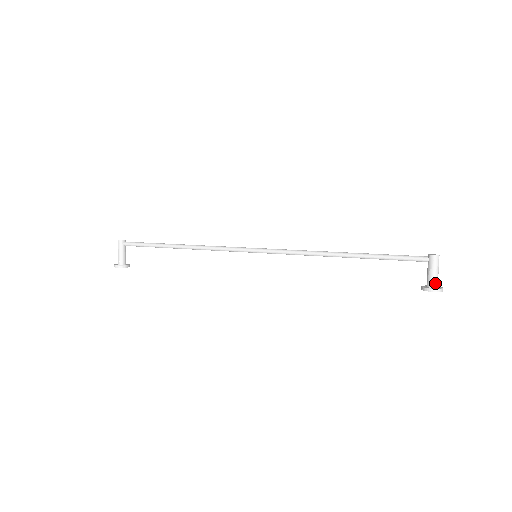
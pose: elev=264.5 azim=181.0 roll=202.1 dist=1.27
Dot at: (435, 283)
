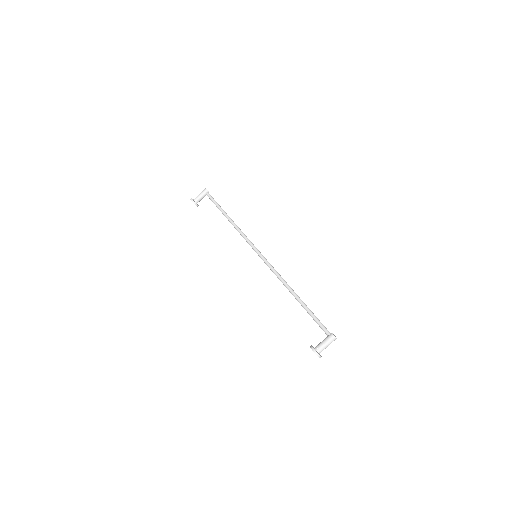
Dot at: (320, 349)
